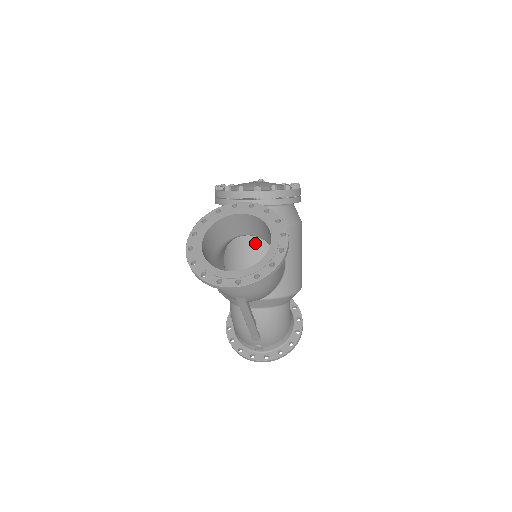
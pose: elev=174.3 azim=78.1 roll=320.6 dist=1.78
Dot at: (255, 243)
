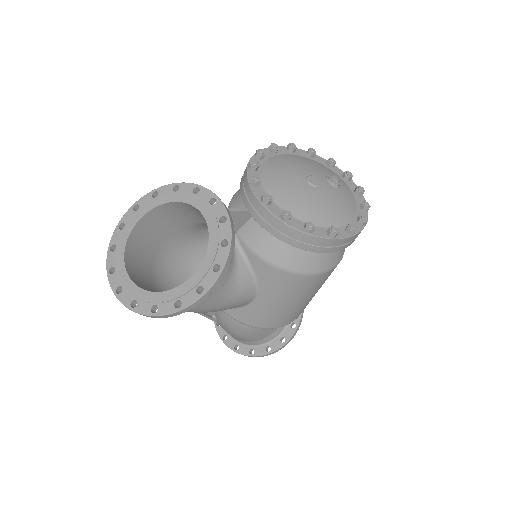
Dot at: occluded
